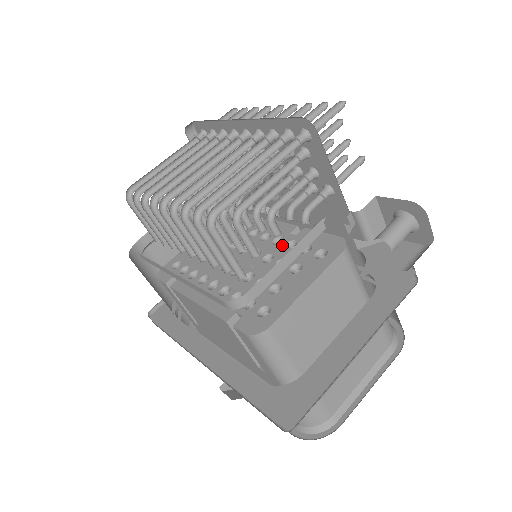
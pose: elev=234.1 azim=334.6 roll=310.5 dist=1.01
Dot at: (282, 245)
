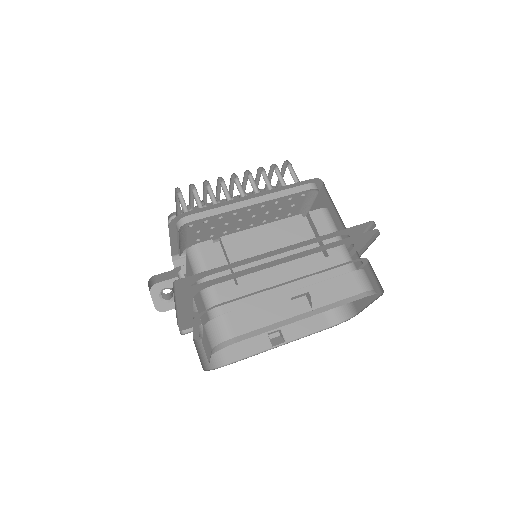
Dot at: occluded
